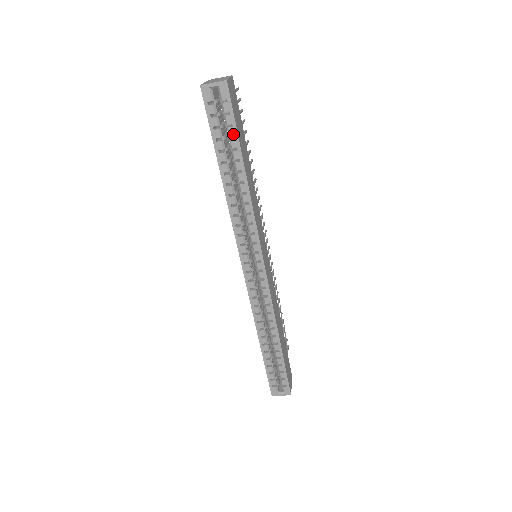
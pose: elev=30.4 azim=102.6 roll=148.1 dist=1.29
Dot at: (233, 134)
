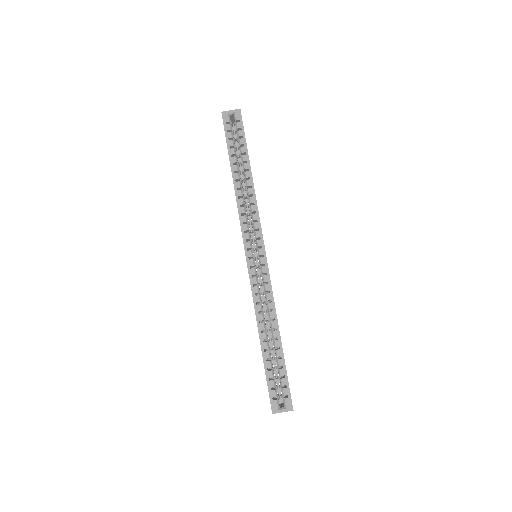
Dot at: (243, 143)
